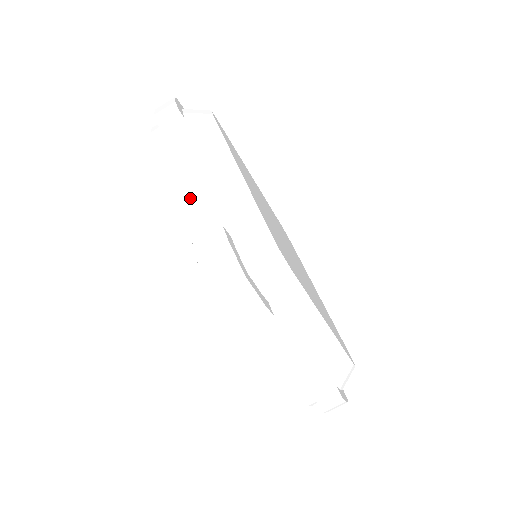
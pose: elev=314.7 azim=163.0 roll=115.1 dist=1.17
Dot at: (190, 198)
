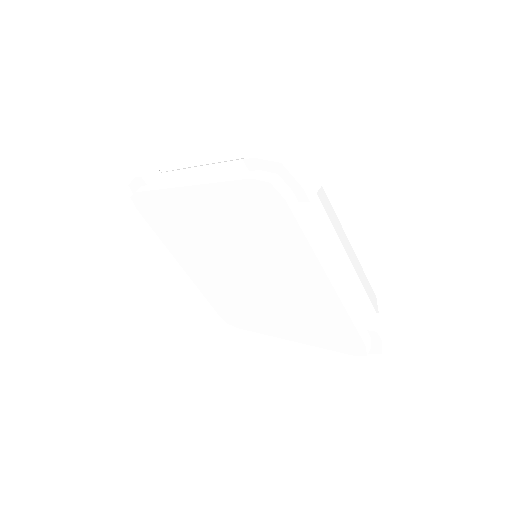
Dot at: (210, 174)
